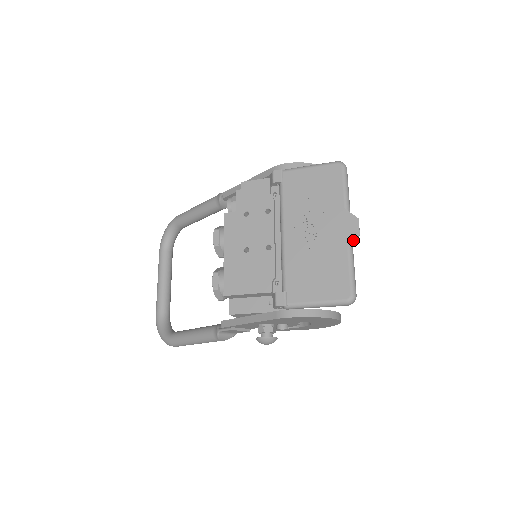
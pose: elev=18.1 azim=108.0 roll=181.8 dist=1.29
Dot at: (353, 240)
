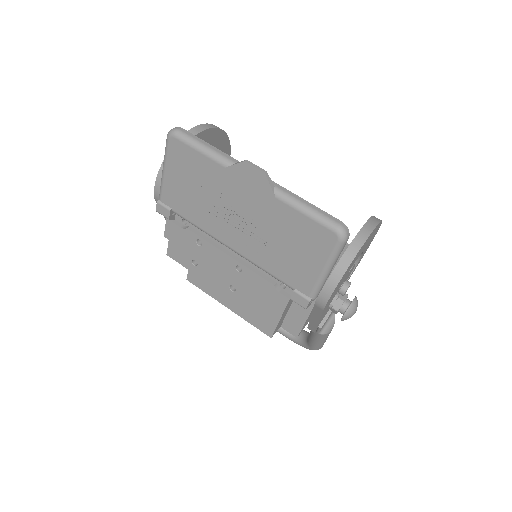
Dot at: (268, 185)
